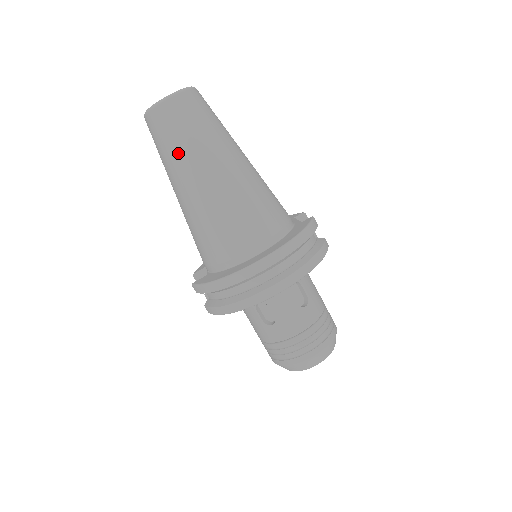
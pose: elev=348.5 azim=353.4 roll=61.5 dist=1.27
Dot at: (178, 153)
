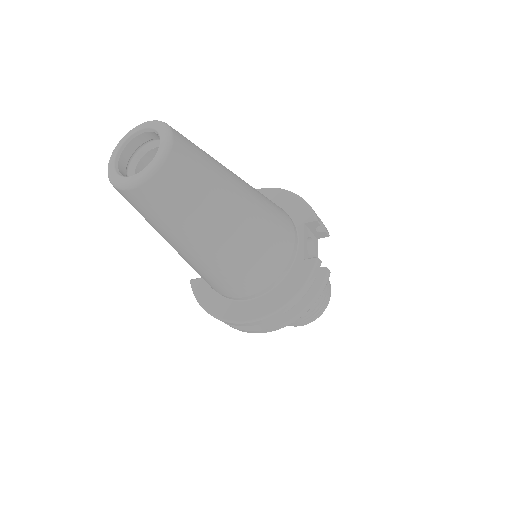
Dot at: (157, 228)
